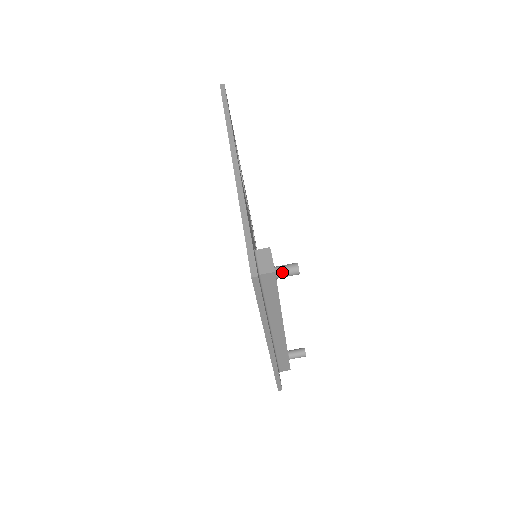
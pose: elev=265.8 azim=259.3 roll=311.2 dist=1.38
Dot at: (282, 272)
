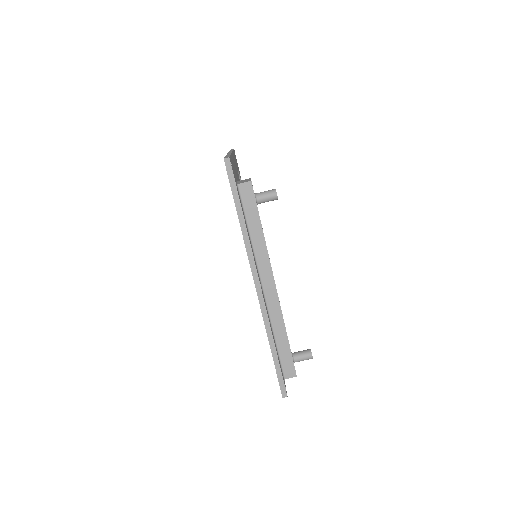
Dot at: (261, 194)
